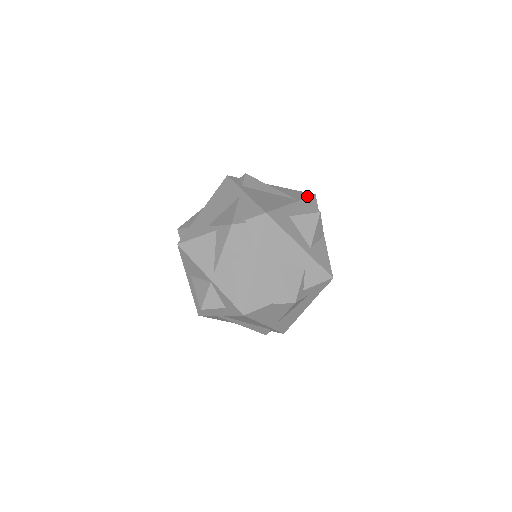
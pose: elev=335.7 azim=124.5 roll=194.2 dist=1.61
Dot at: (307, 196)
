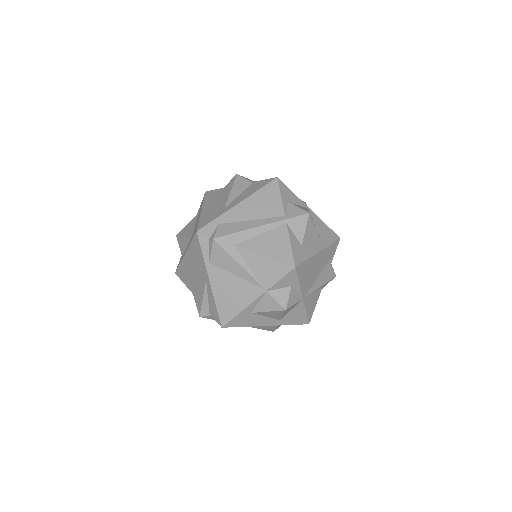
Dot at: (281, 276)
